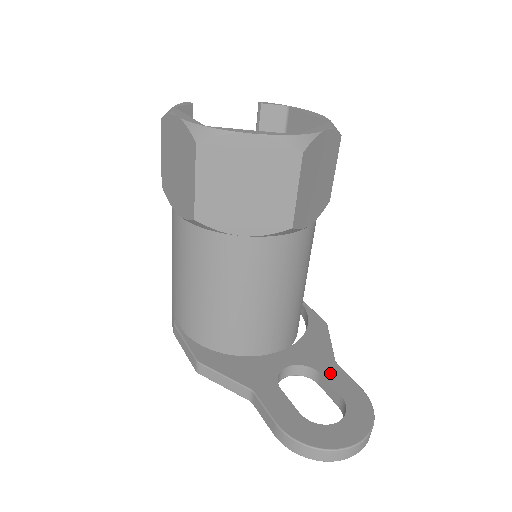
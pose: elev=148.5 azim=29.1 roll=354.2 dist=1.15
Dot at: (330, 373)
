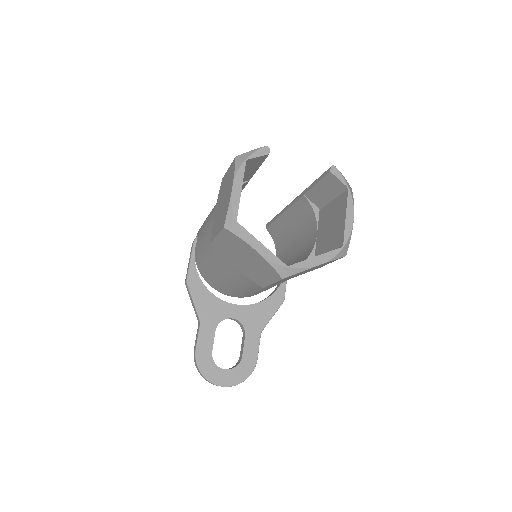
Dot at: (250, 338)
